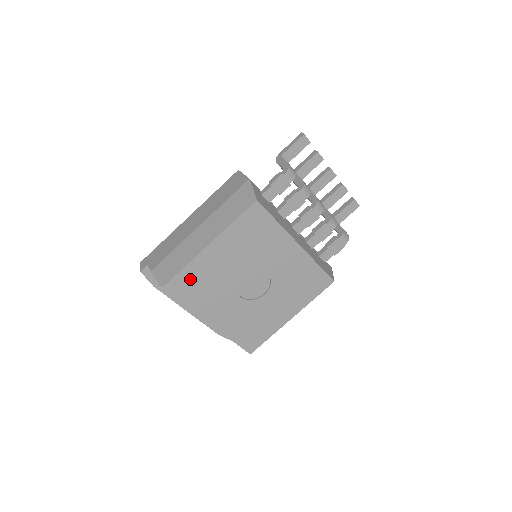
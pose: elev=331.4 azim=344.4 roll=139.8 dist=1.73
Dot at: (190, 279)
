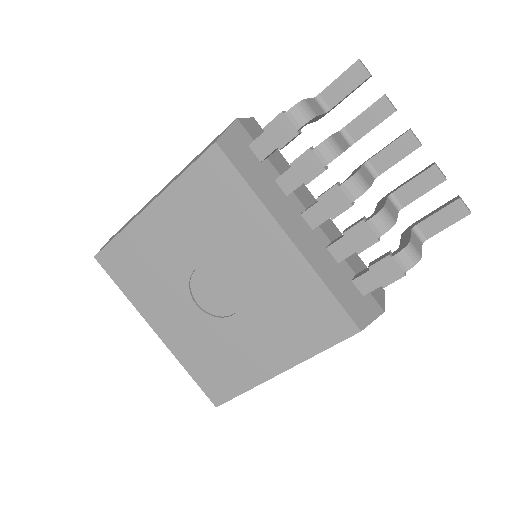
Dot at: (127, 254)
